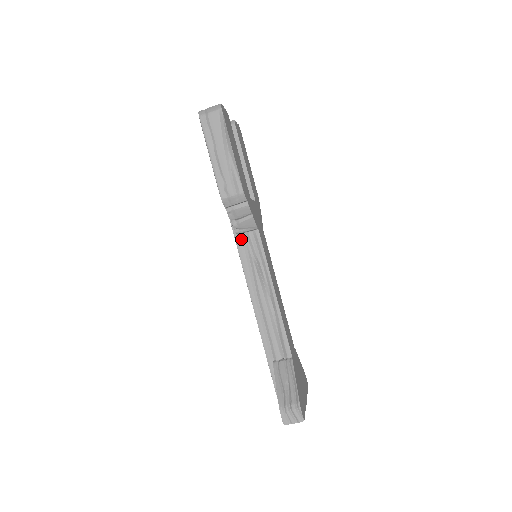
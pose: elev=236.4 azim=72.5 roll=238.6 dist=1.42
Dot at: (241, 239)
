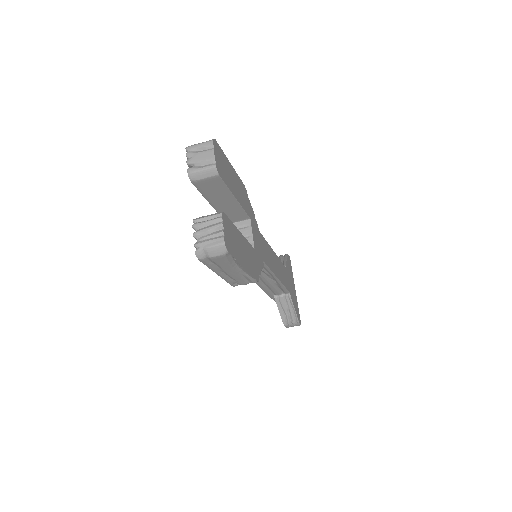
Dot at: occluded
